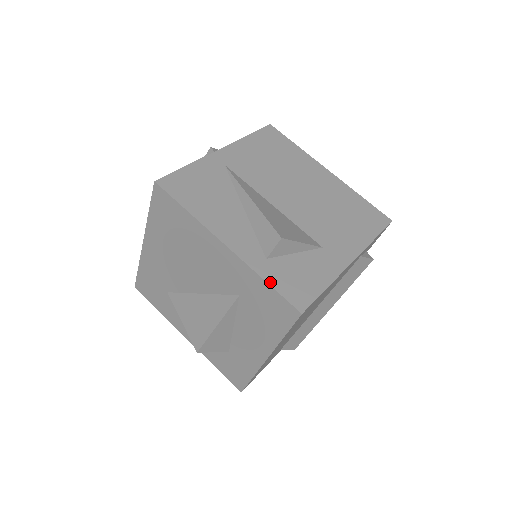
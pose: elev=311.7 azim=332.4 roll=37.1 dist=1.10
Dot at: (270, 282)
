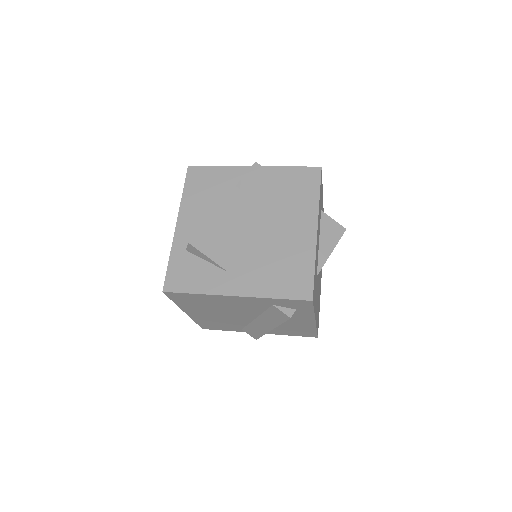
Dot at: (170, 263)
